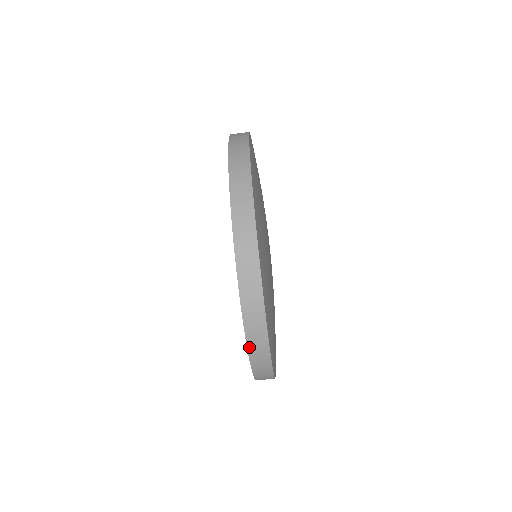
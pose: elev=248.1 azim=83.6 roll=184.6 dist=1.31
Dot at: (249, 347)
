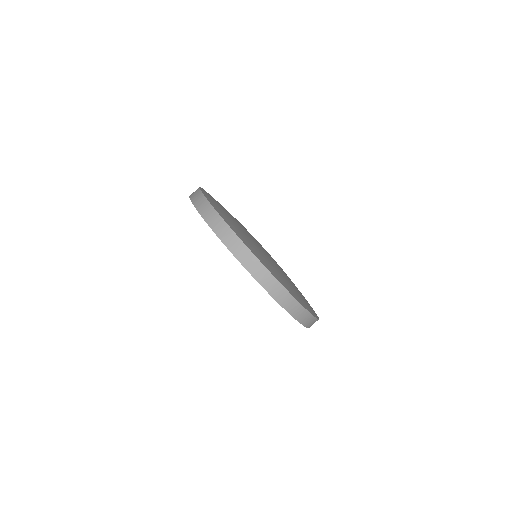
Dot at: (270, 293)
